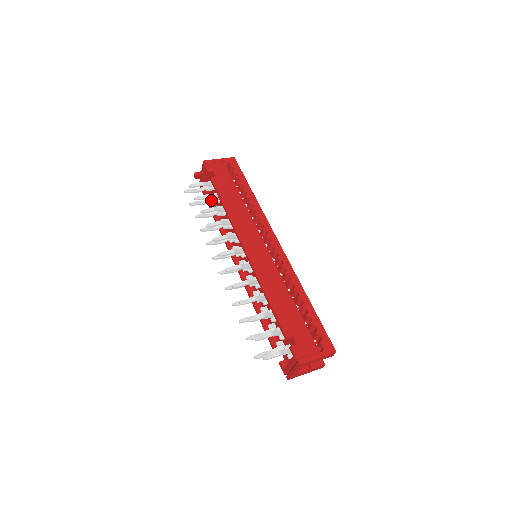
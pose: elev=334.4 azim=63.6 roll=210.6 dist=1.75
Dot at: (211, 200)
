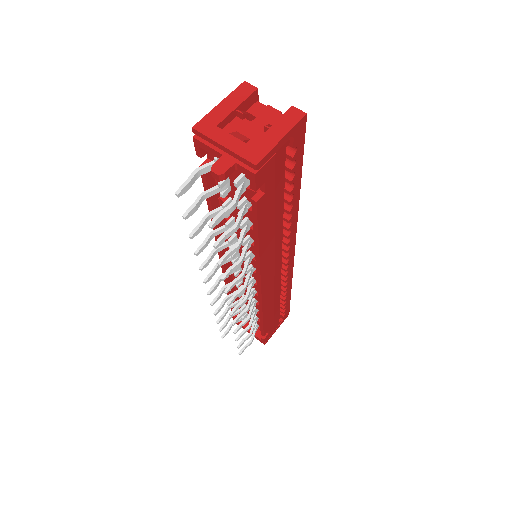
Dot at: (222, 195)
